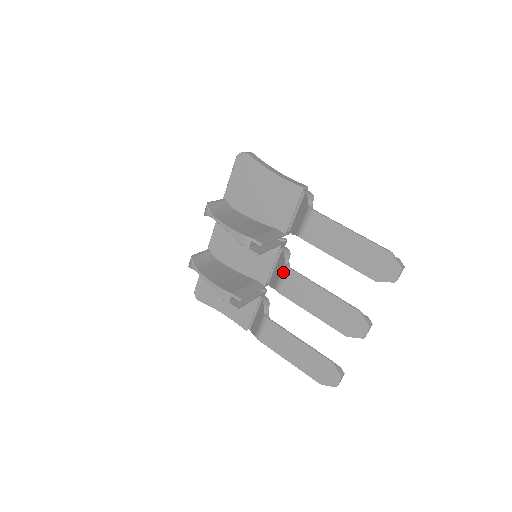
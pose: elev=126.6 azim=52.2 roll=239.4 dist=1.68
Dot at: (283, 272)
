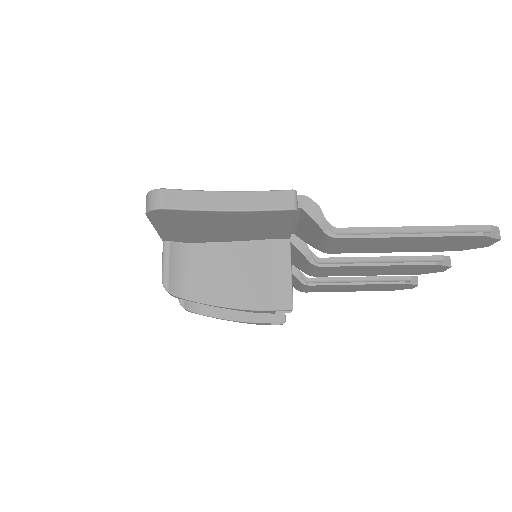
Dot at: (312, 268)
